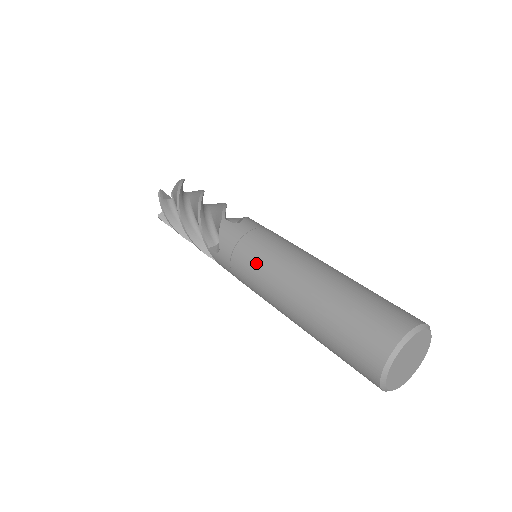
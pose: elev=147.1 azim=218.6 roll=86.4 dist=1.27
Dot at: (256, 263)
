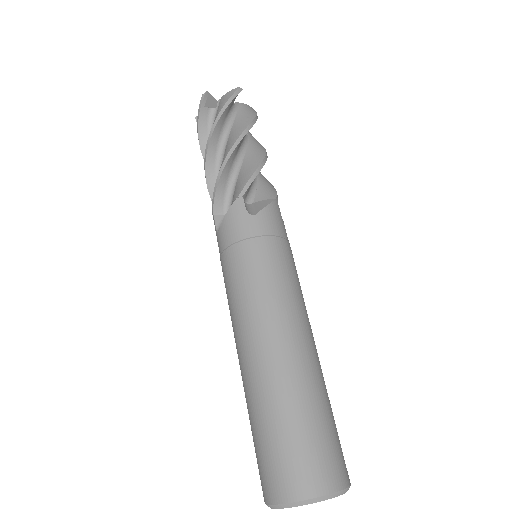
Dot at: (237, 286)
